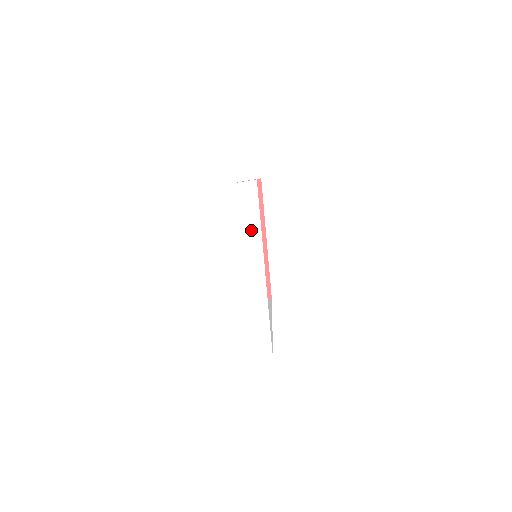
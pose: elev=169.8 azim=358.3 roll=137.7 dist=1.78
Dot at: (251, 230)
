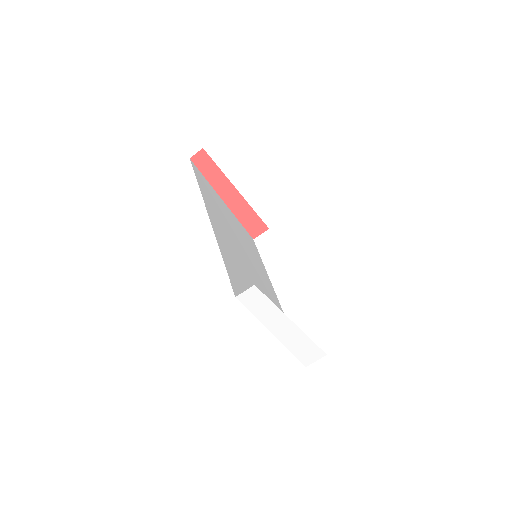
Dot at: (269, 312)
